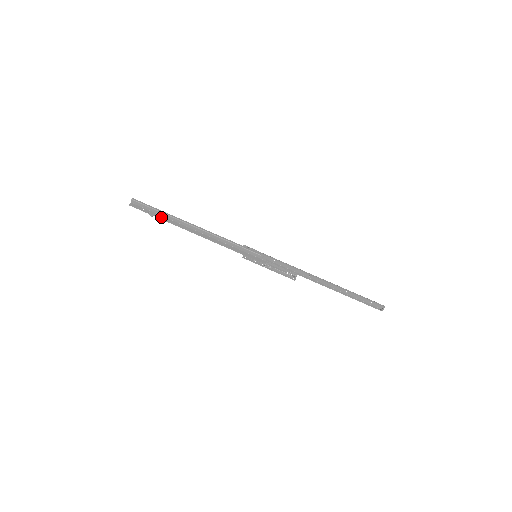
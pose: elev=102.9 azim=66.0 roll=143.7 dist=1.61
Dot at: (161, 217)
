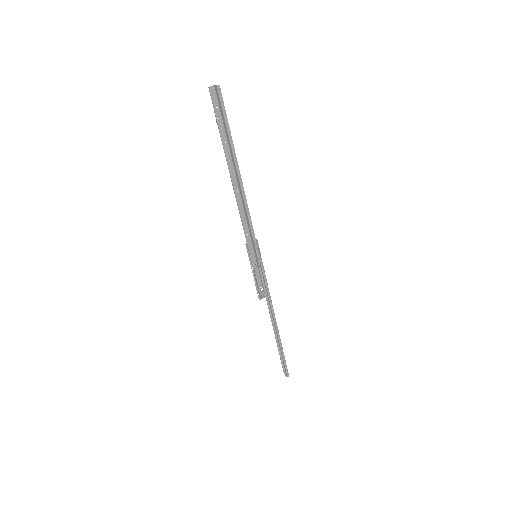
Dot at: (223, 136)
